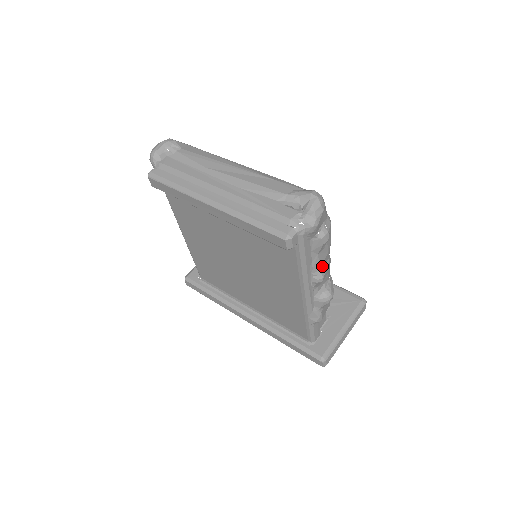
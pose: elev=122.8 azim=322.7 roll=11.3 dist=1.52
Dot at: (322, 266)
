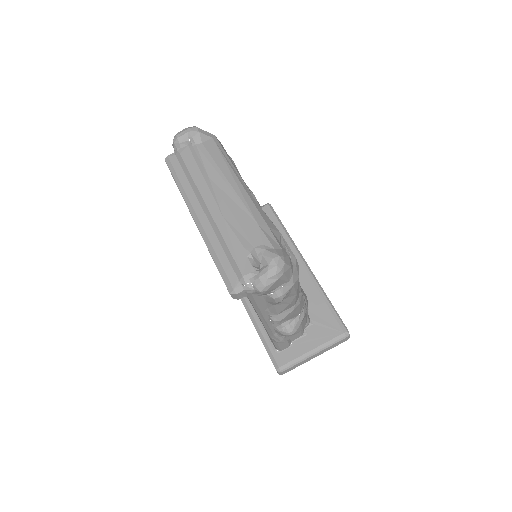
Dot at: (282, 311)
